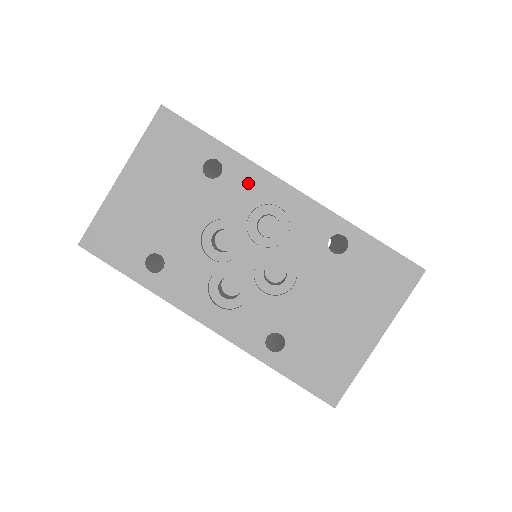
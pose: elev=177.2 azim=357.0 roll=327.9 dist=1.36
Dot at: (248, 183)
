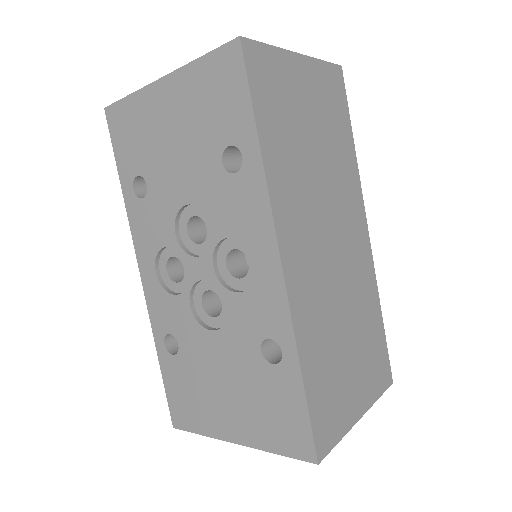
Dot at: (249, 209)
